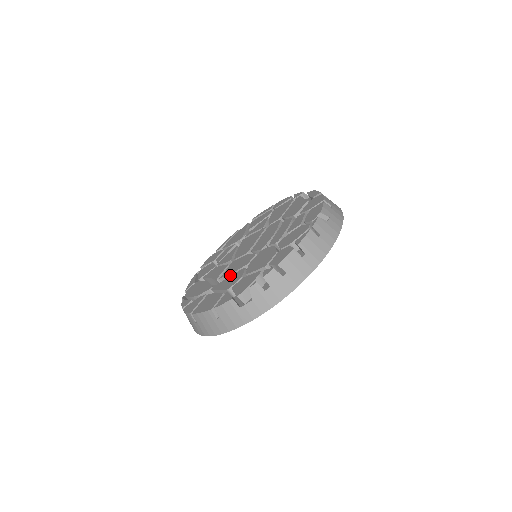
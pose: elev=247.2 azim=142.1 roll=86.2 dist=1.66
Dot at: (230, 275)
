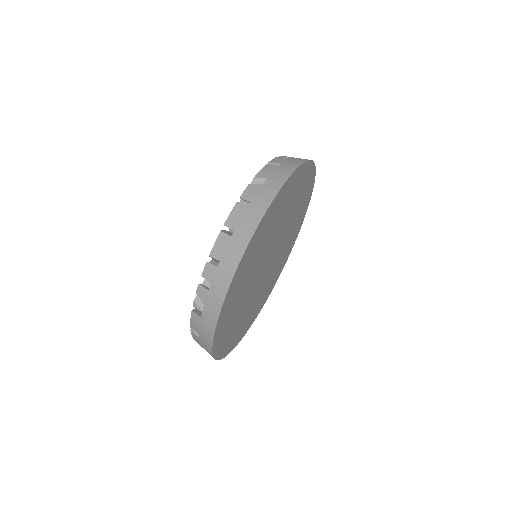
Dot at: occluded
